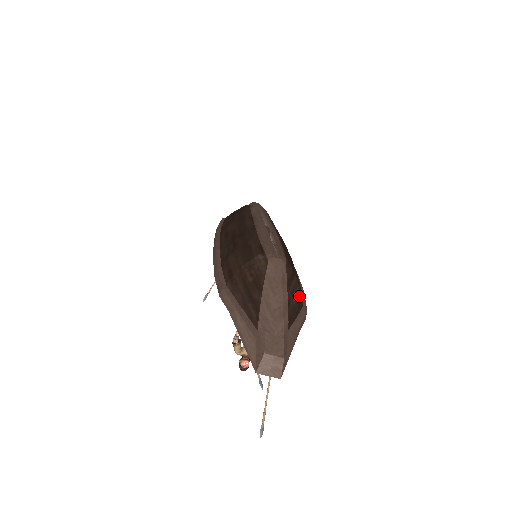
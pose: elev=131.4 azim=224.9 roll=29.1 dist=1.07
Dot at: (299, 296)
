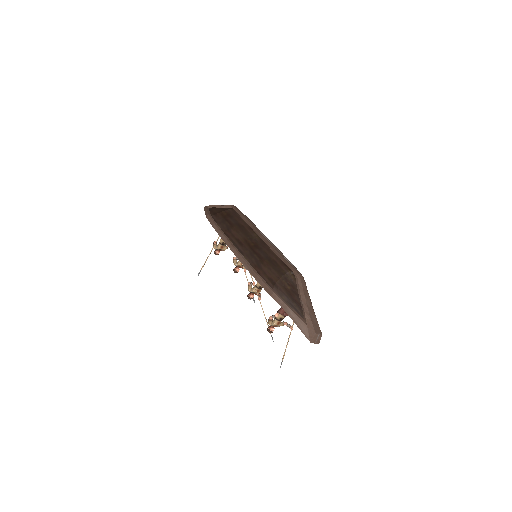
Dot at: occluded
